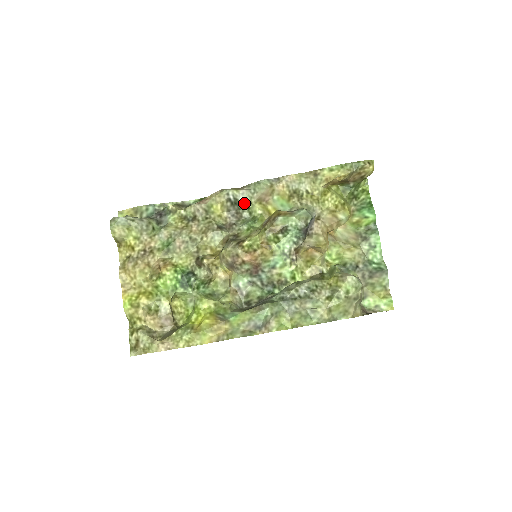
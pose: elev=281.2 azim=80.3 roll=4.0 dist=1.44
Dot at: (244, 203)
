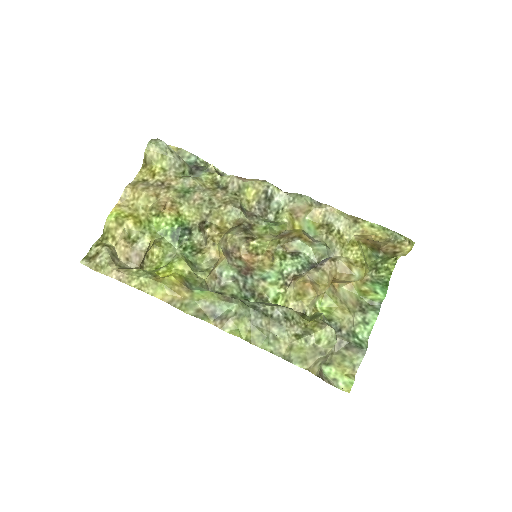
Dot at: (277, 205)
